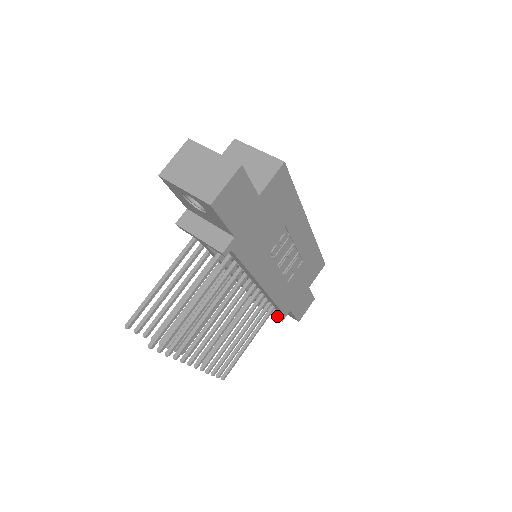
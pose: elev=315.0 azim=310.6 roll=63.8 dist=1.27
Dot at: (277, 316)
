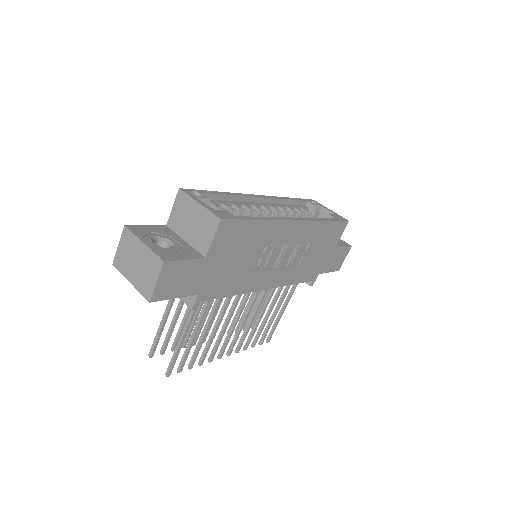
Dot at: (306, 282)
